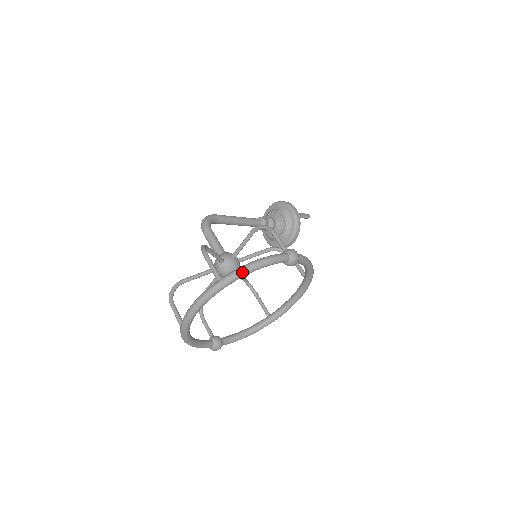
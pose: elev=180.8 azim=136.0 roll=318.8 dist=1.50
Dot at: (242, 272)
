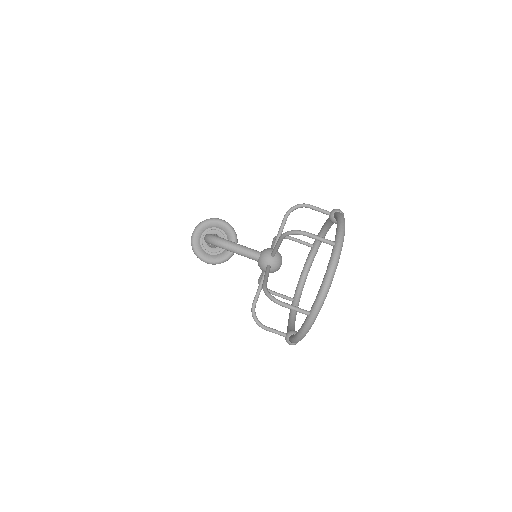
Dot at: (344, 229)
